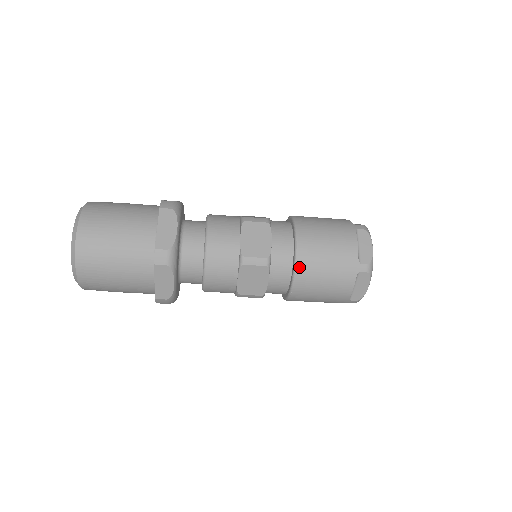
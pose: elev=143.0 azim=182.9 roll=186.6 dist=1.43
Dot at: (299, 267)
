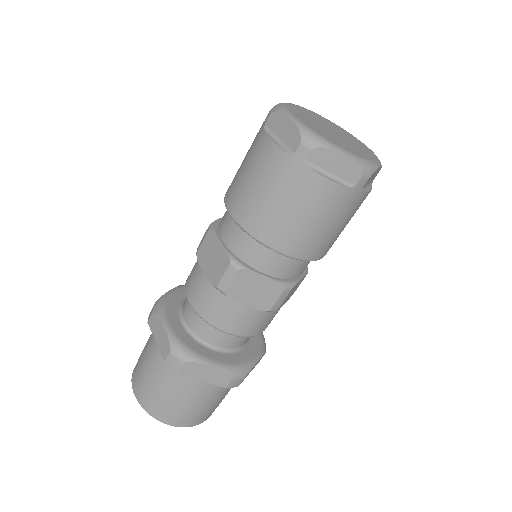
Dot at: (313, 258)
